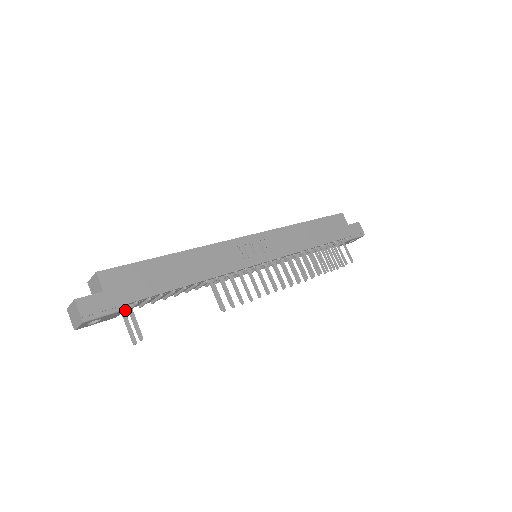
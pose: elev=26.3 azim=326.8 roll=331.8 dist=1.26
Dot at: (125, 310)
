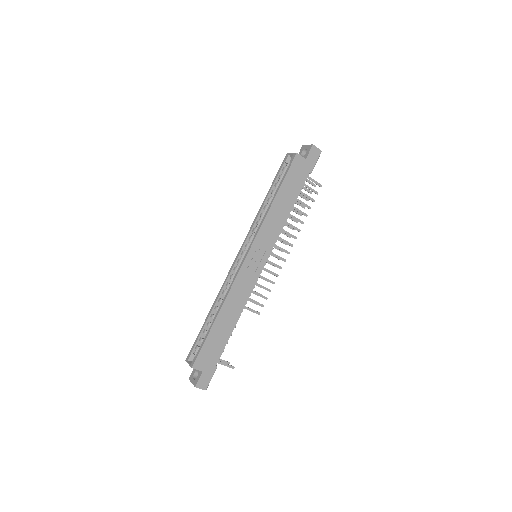
Dot at: occluded
